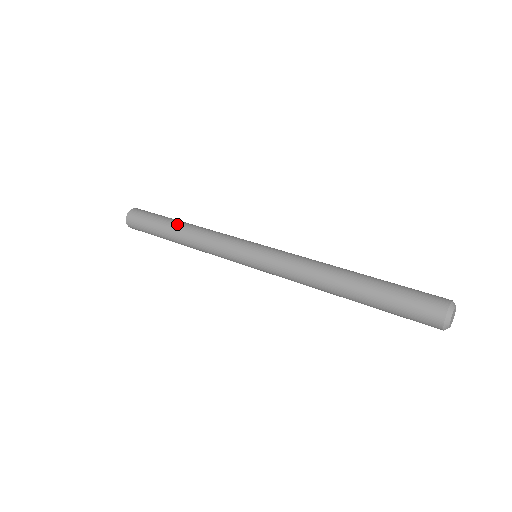
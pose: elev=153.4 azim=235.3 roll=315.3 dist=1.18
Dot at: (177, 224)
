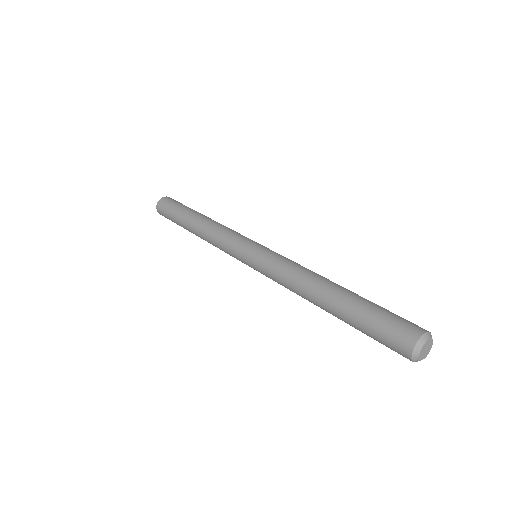
Dot at: (199, 214)
